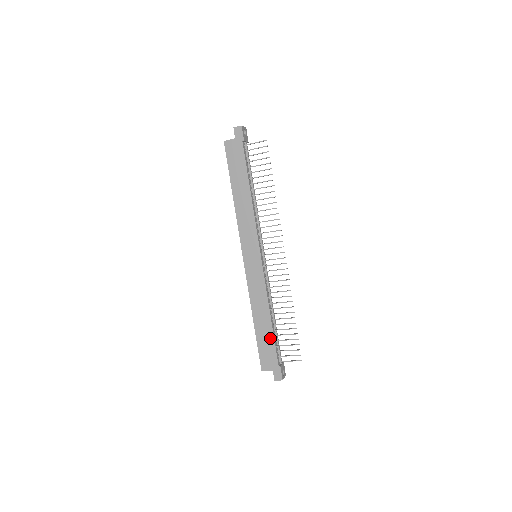
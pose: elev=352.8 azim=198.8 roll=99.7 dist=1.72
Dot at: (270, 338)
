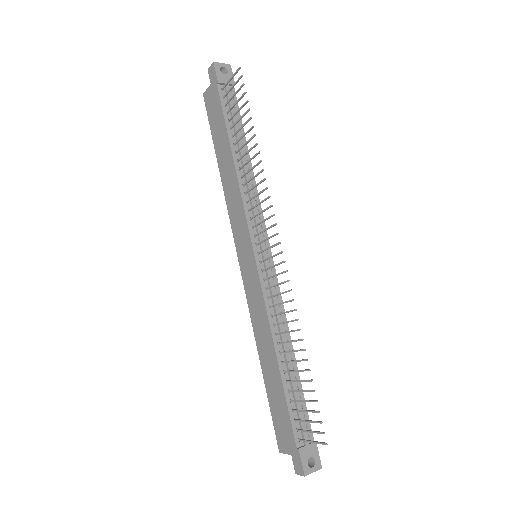
Dot at: (281, 395)
